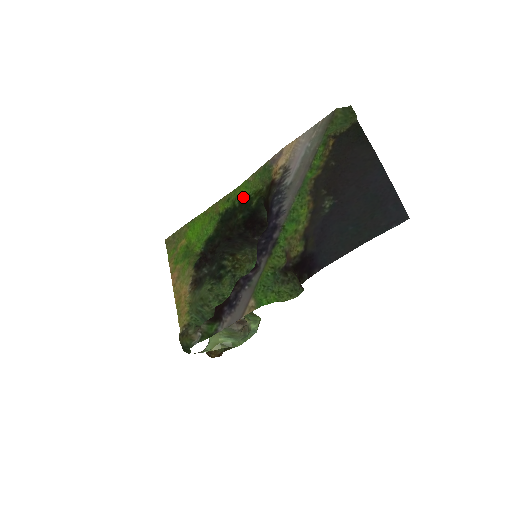
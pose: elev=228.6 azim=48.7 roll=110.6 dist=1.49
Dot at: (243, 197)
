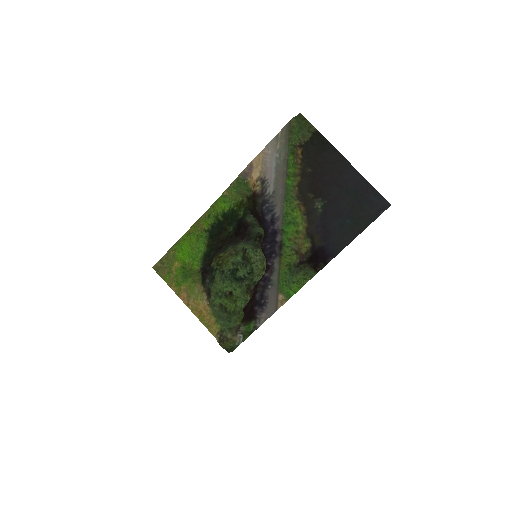
Dot at: (225, 211)
